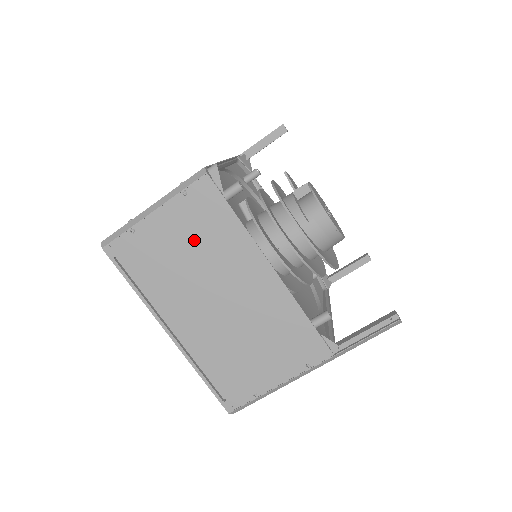
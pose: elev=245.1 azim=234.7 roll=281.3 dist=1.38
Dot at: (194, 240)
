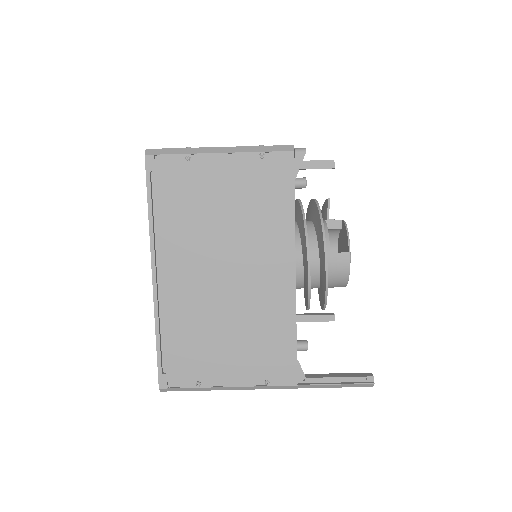
Dot at: (241, 203)
